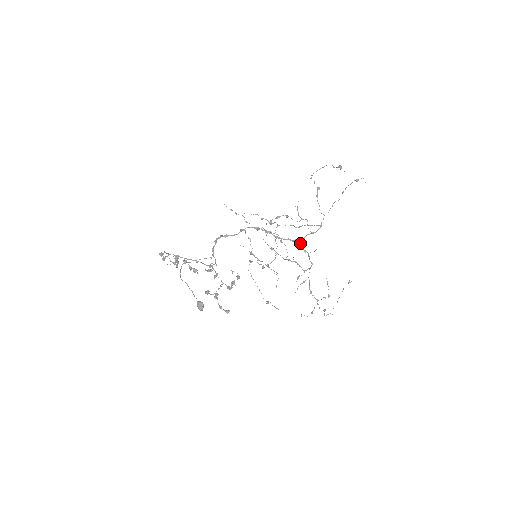
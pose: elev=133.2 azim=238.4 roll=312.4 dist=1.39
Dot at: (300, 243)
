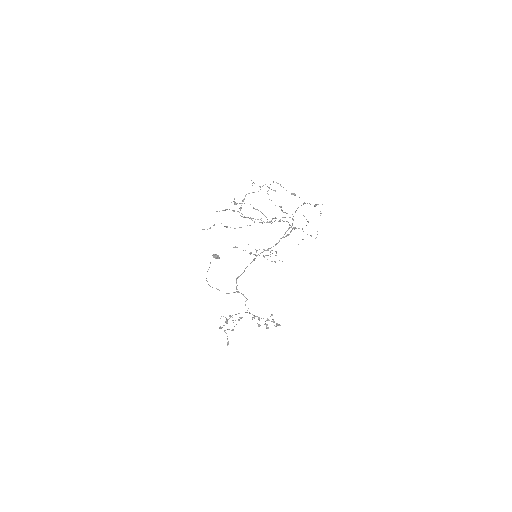
Dot at: (284, 237)
